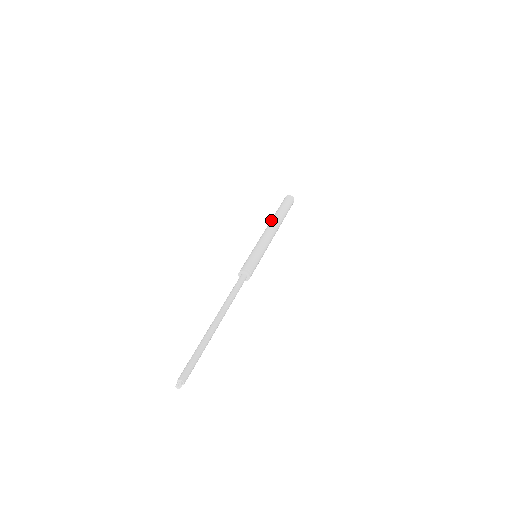
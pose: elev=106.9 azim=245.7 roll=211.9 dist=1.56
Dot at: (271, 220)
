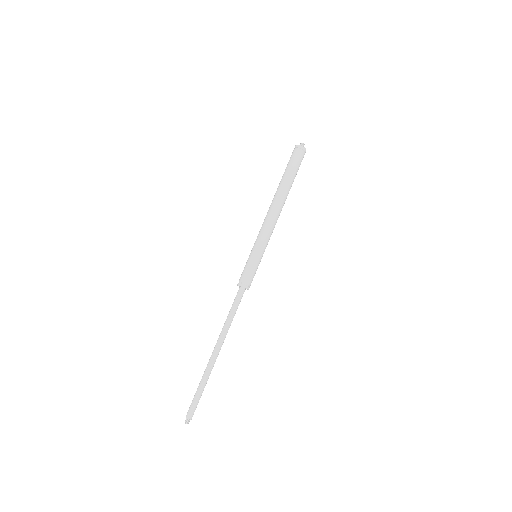
Dot at: (274, 197)
